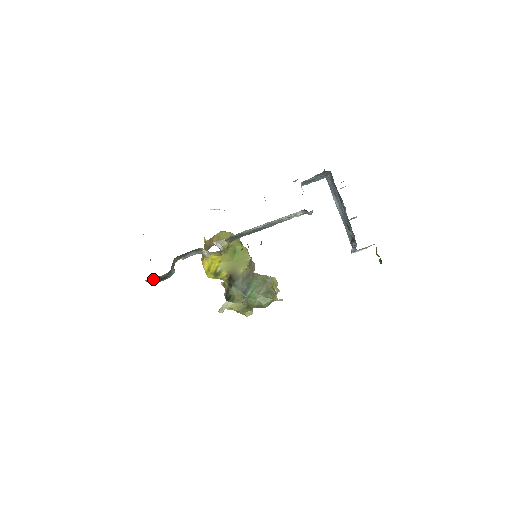
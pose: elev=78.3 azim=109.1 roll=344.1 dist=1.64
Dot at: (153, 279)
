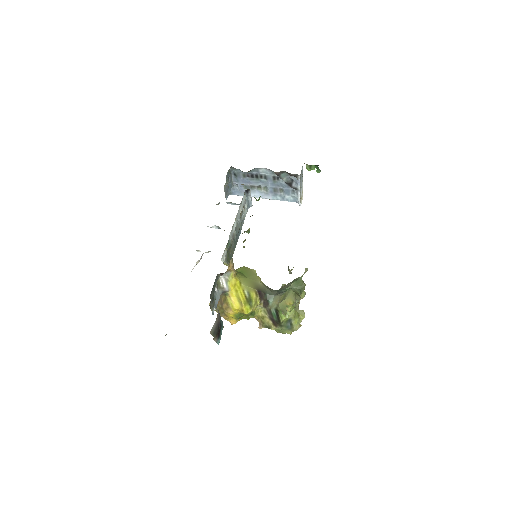
Dot at: (214, 329)
